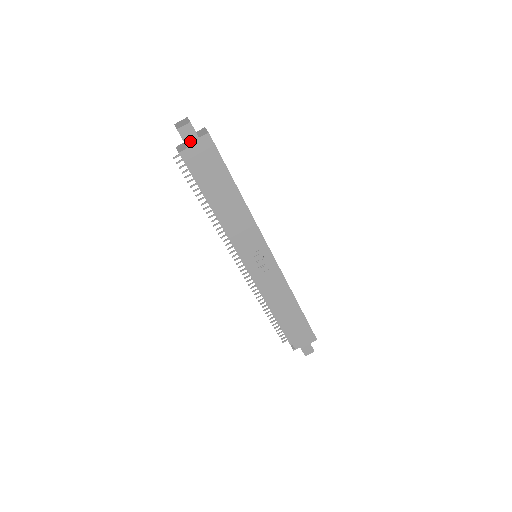
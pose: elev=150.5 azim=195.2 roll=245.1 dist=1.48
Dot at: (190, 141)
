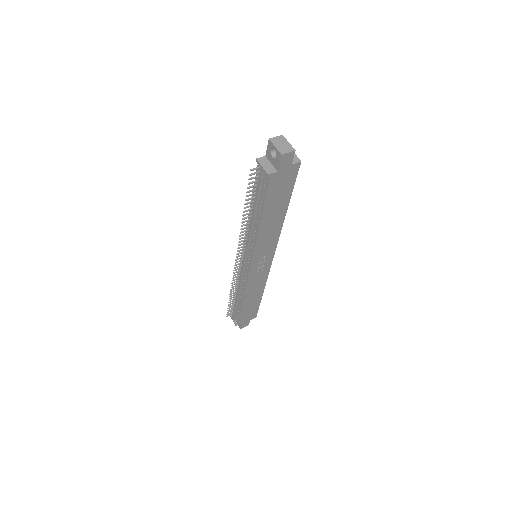
Dot at: (283, 166)
